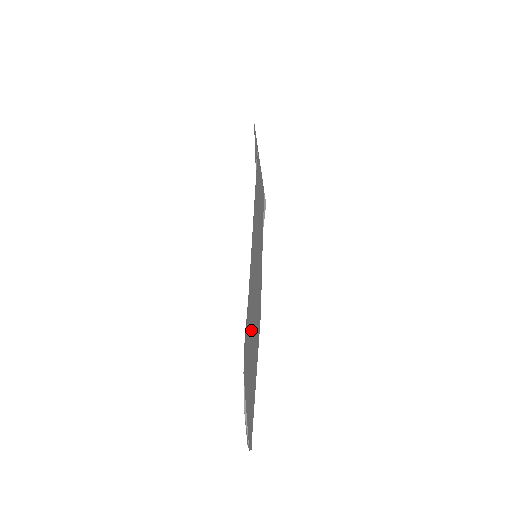
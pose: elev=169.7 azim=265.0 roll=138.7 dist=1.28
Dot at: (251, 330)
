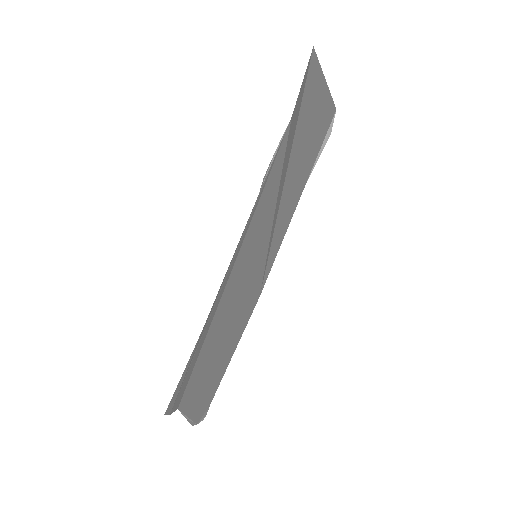
Dot at: (215, 349)
